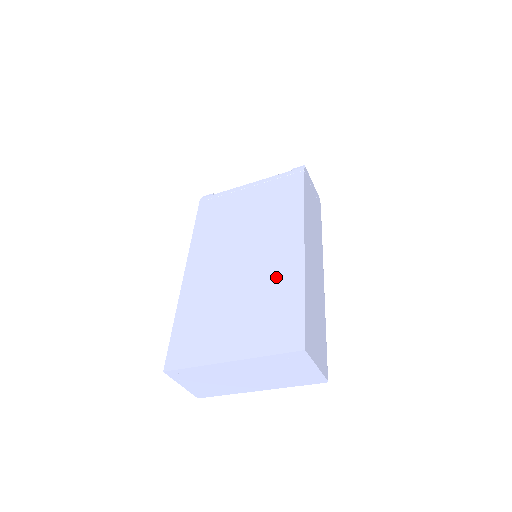
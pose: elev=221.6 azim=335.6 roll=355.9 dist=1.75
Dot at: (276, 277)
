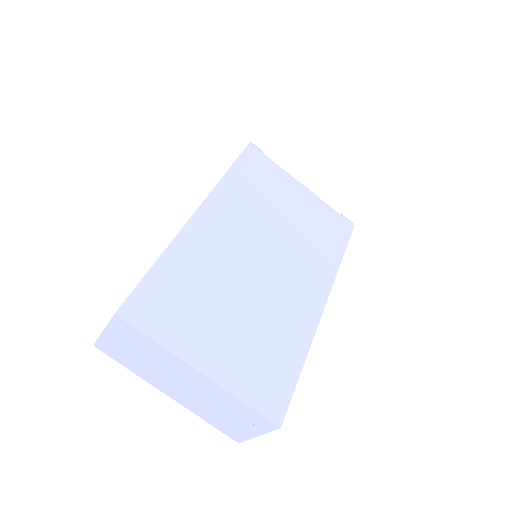
Dot at: (287, 318)
